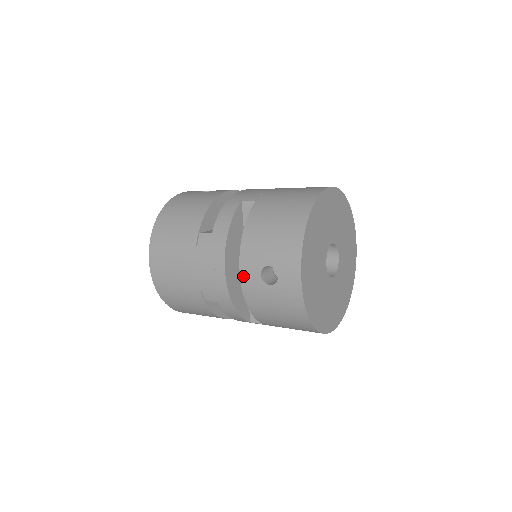
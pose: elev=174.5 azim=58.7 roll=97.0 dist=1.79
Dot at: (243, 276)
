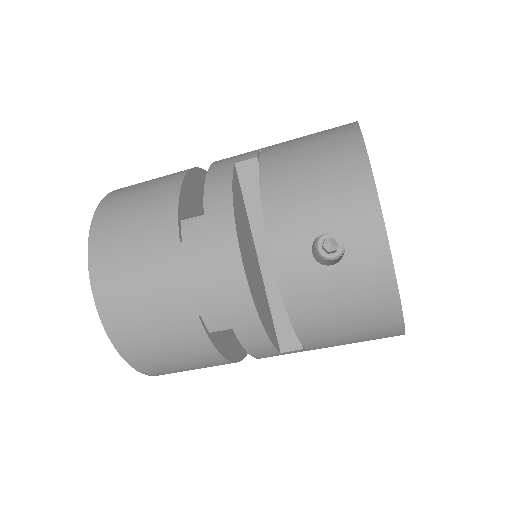
Dot at: (279, 265)
